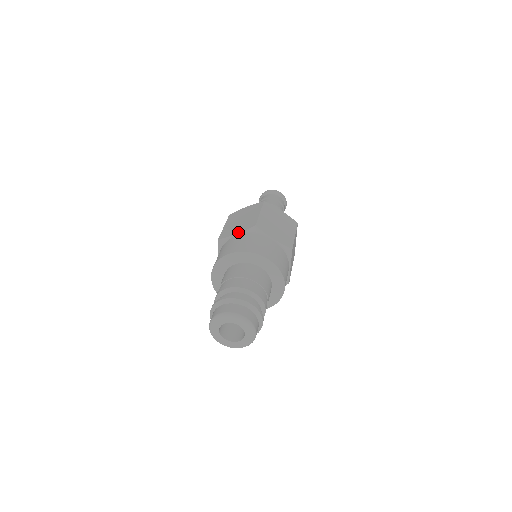
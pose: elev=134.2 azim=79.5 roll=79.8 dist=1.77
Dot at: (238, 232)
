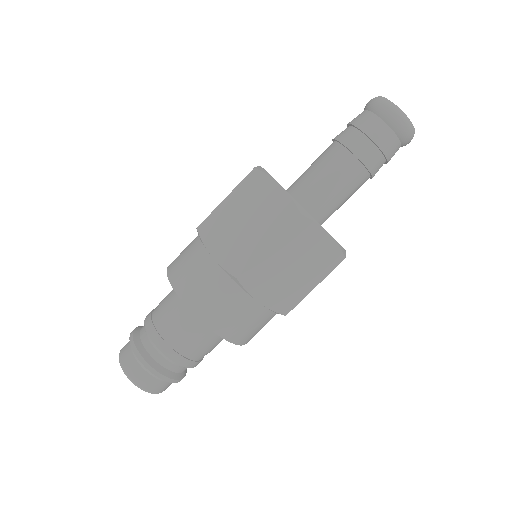
Dot at: (216, 257)
